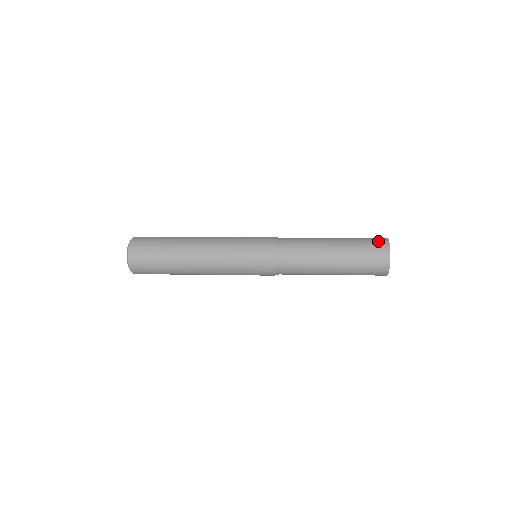
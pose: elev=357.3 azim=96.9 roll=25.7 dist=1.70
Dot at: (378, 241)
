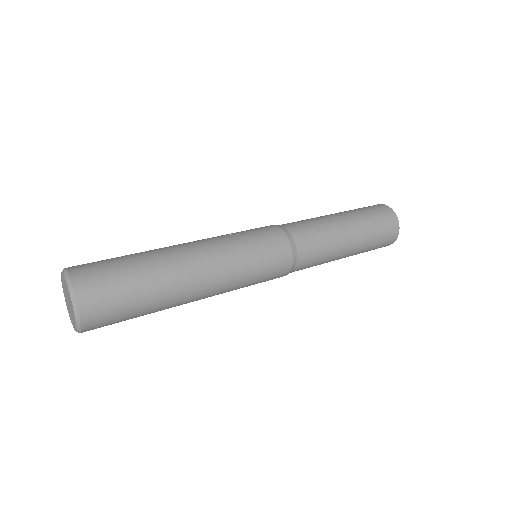
Dot at: (380, 208)
